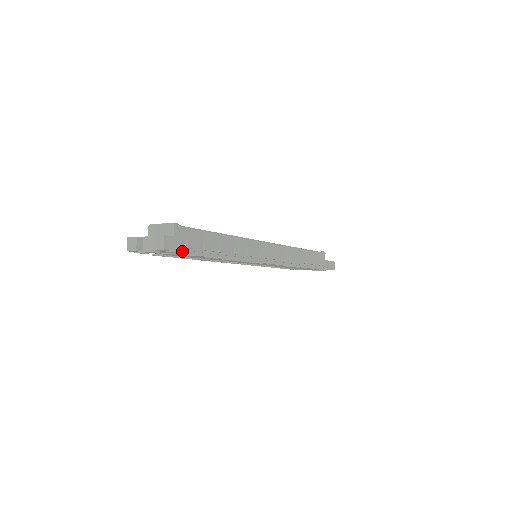
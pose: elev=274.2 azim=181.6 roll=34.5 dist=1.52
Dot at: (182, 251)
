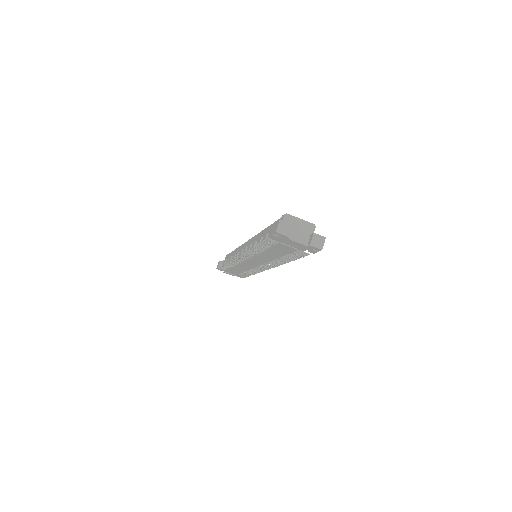
Dot at: (303, 250)
